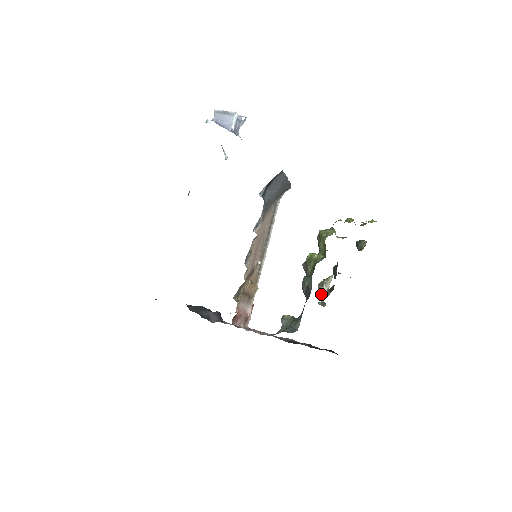
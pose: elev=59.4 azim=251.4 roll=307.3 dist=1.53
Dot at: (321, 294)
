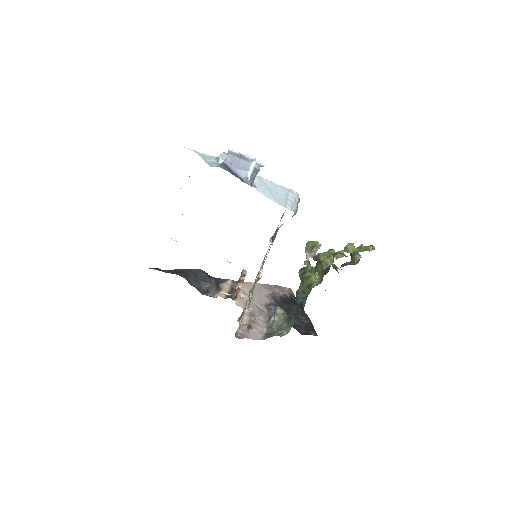
Dot at: (308, 253)
